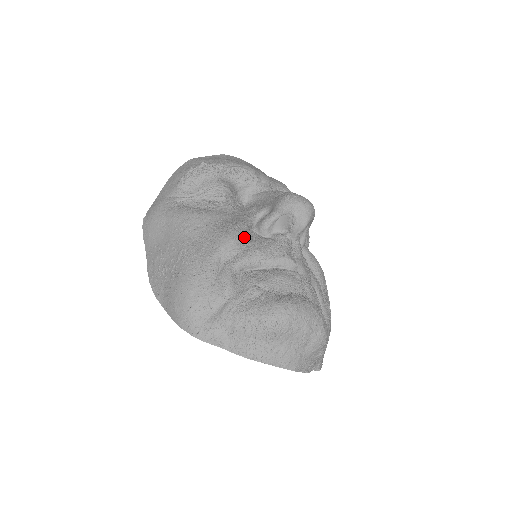
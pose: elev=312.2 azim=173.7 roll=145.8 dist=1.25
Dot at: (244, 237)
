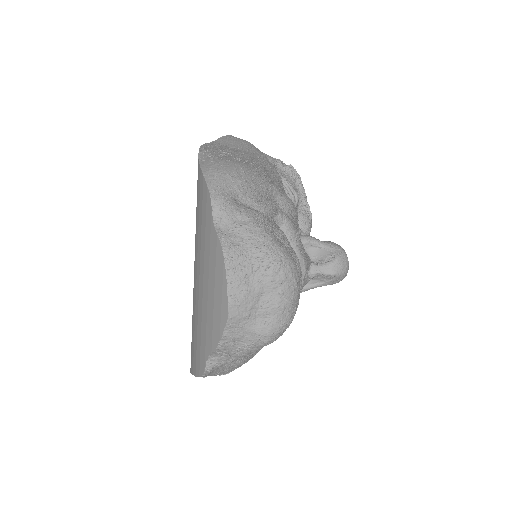
Dot at: (295, 219)
